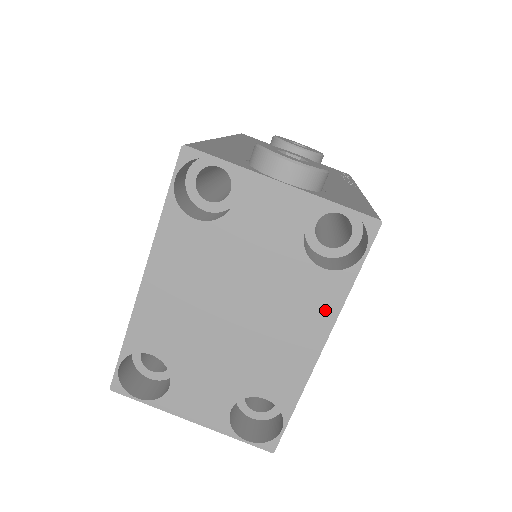
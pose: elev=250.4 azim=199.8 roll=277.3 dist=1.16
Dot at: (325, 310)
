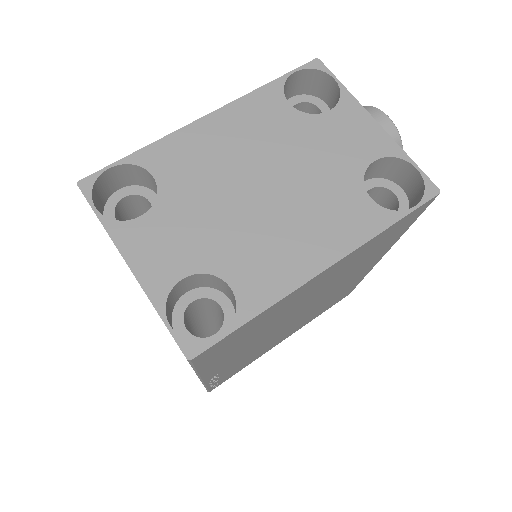
Dot at: (351, 234)
